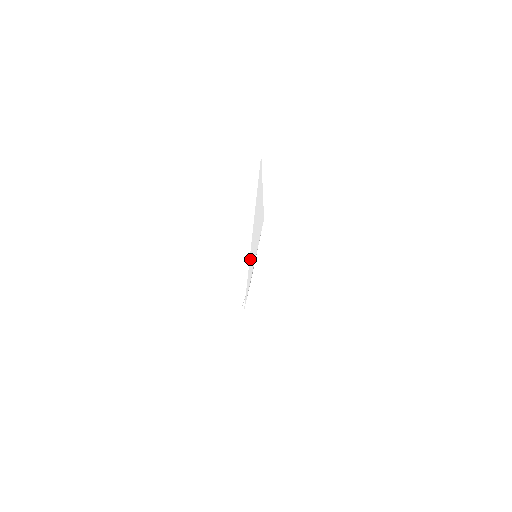
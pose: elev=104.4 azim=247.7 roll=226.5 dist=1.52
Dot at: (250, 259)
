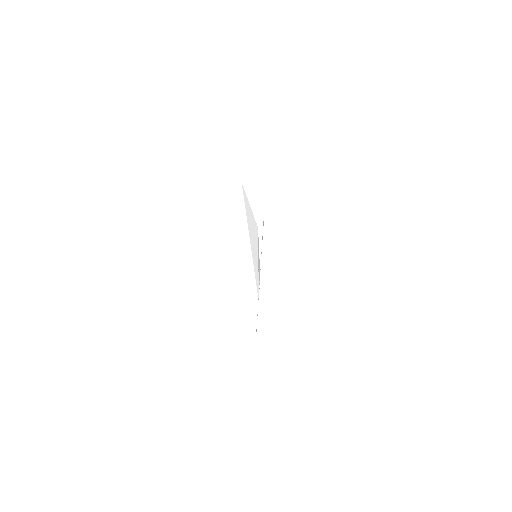
Dot at: (253, 261)
